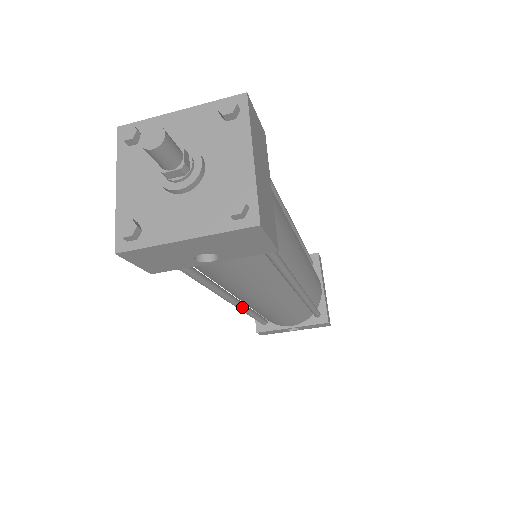
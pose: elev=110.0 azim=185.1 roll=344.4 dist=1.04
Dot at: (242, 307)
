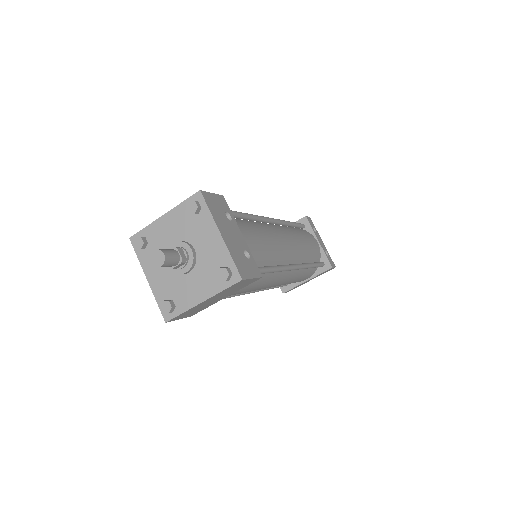
Dot at: occluded
